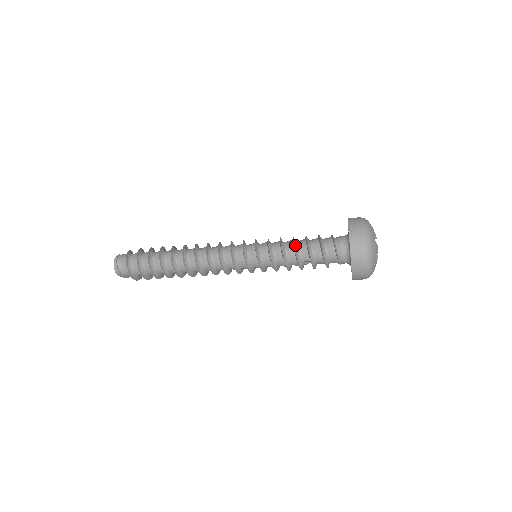
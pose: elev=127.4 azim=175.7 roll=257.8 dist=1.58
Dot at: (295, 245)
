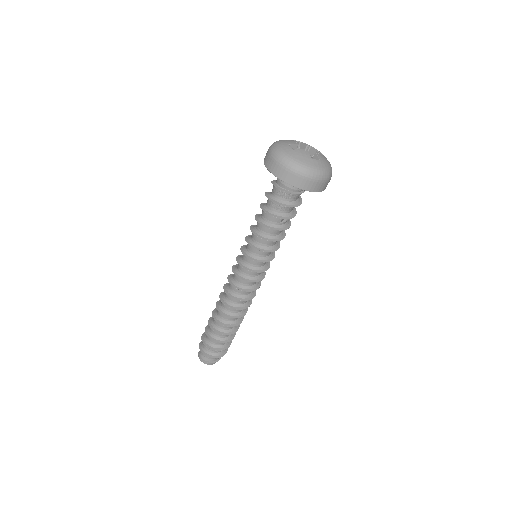
Dot at: (260, 221)
